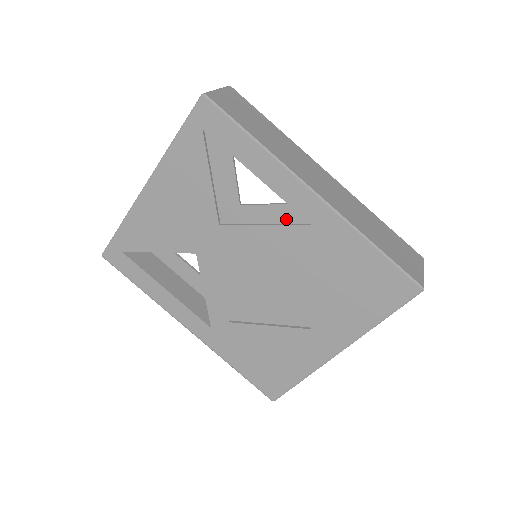
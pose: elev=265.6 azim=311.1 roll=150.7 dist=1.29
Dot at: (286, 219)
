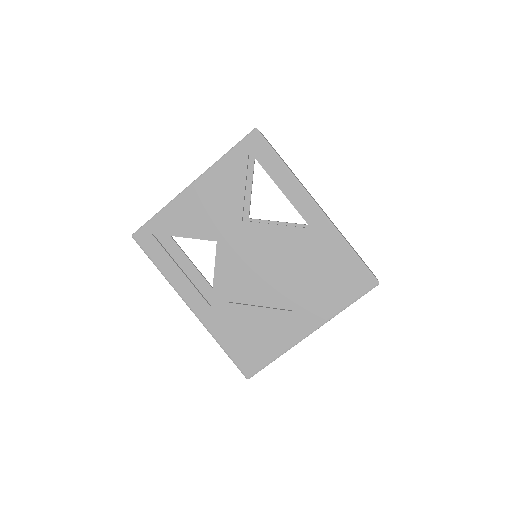
Dot at: occluded
